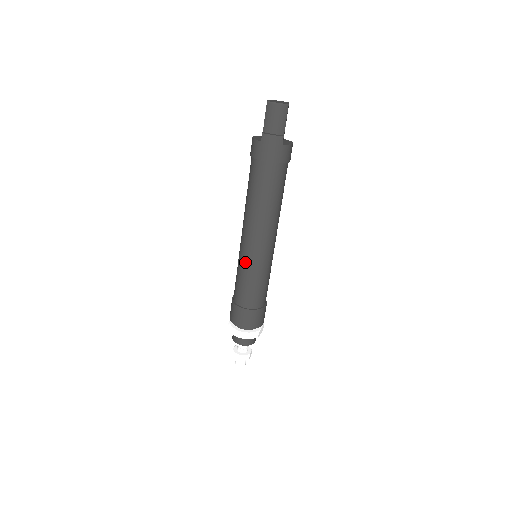
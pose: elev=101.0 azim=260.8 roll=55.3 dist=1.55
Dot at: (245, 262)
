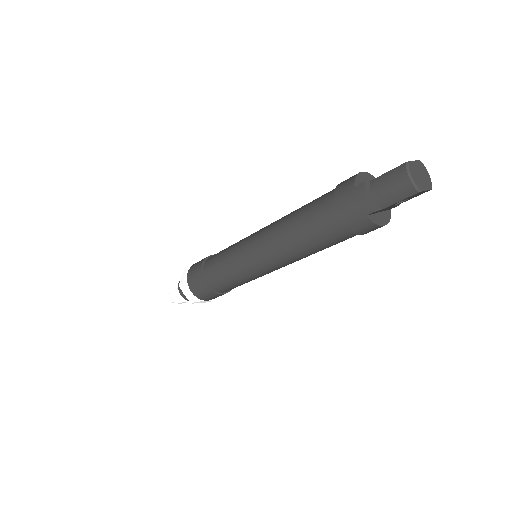
Dot at: (238, 249)
